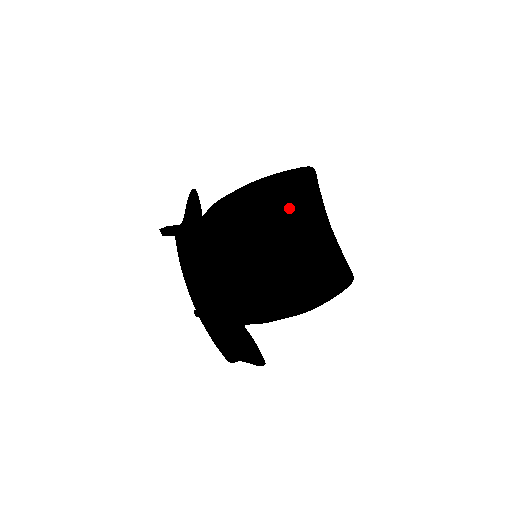
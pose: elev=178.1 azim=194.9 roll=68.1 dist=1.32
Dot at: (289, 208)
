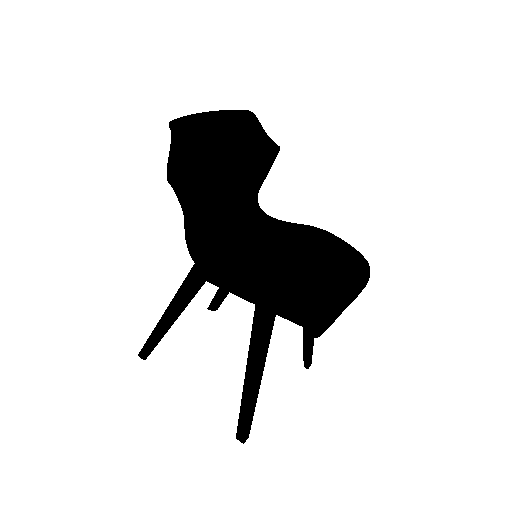
Dot at: (320, 262)
